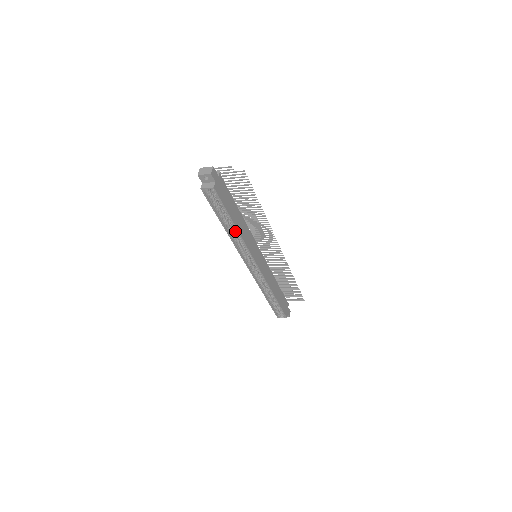
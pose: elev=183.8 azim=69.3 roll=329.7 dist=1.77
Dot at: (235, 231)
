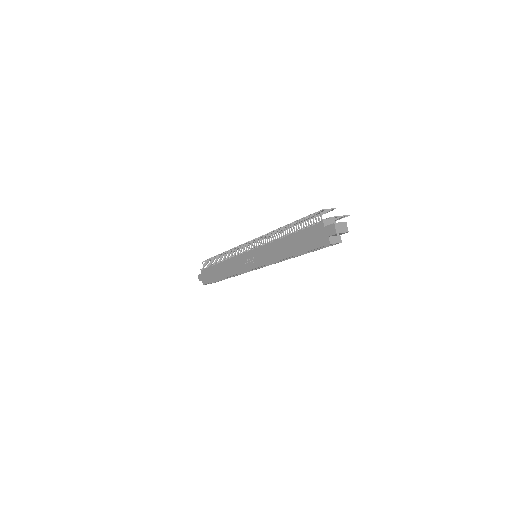
Dot at: occluded
